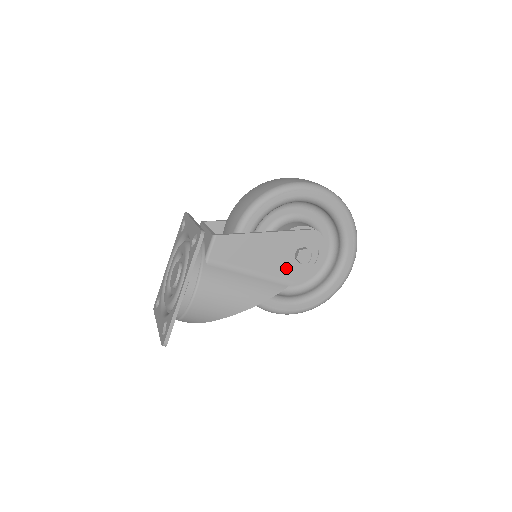
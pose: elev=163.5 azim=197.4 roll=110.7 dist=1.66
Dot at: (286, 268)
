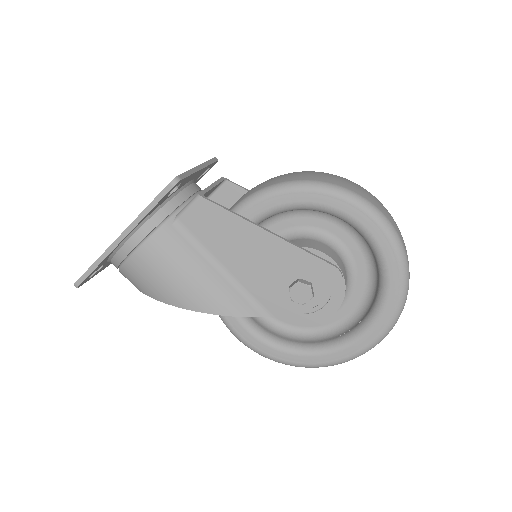
Dot at: (271, 293)
